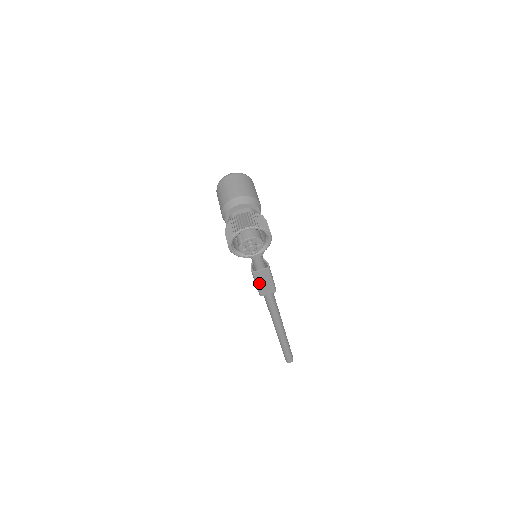
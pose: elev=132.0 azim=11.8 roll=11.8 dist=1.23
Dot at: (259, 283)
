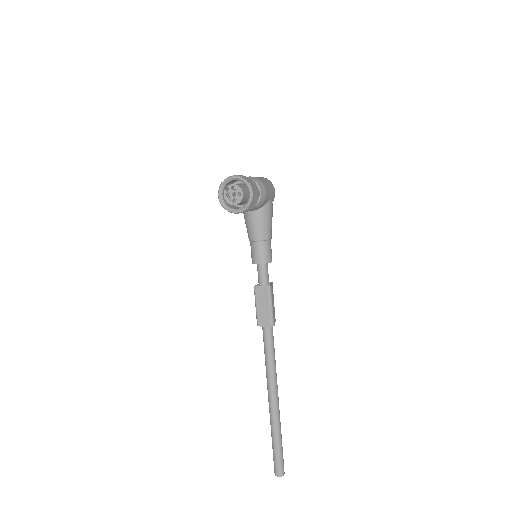
Dot at: (258, 305)
